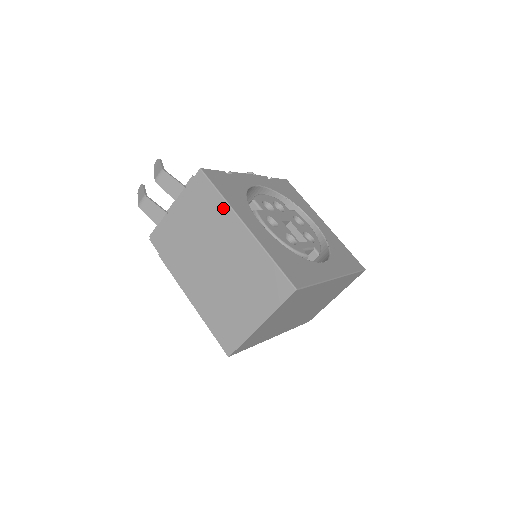
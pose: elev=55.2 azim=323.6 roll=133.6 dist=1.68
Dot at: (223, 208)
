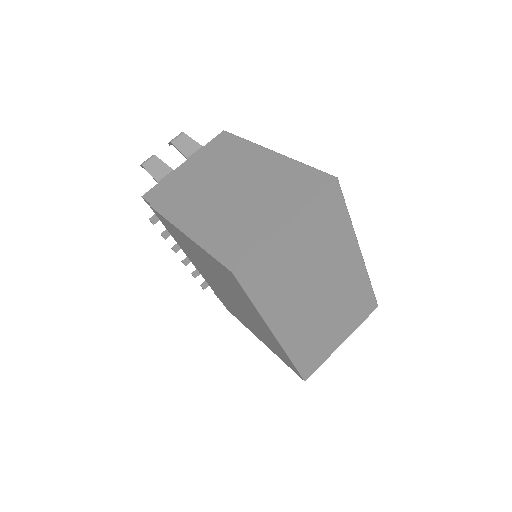
Dot at: (247, 146)
